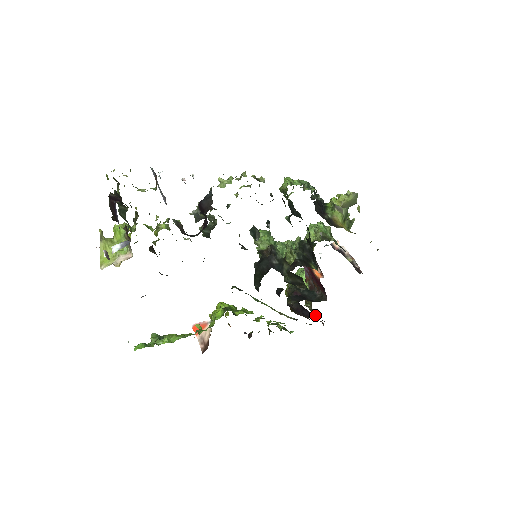
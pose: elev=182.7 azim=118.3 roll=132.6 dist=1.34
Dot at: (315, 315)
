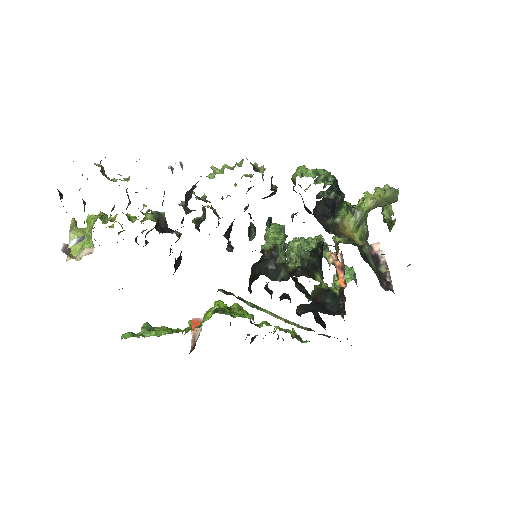
Dot at: occluded
